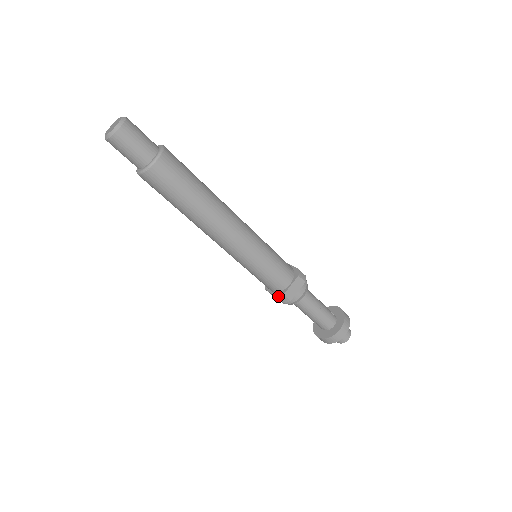
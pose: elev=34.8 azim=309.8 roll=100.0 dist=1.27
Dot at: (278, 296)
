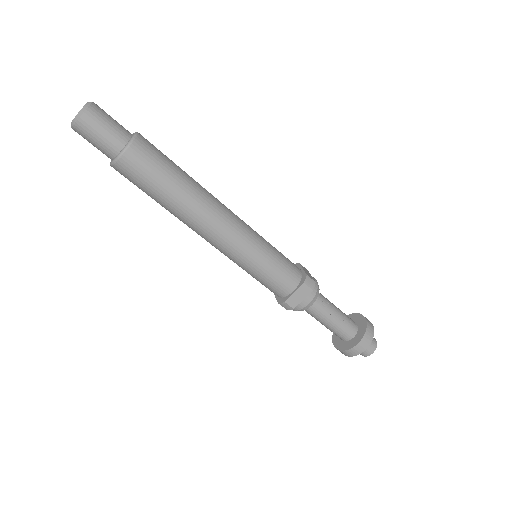
Dot at: (279, 302)
